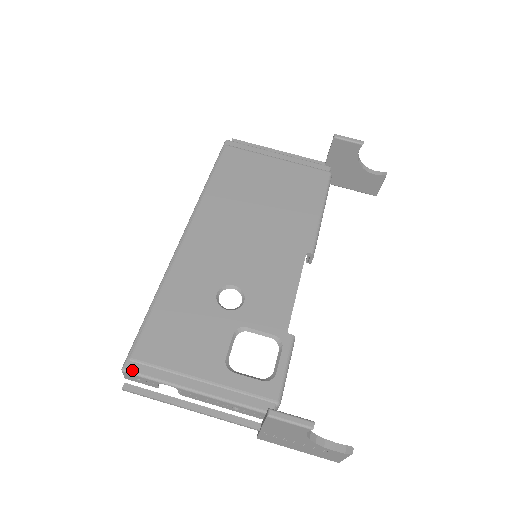
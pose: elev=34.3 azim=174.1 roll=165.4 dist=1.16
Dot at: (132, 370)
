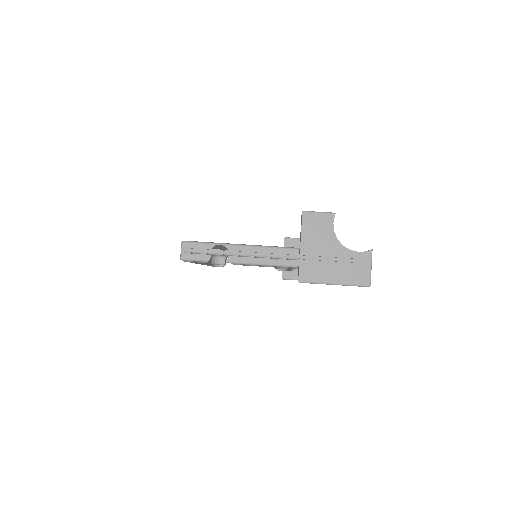
Dot at: (190, 241)
